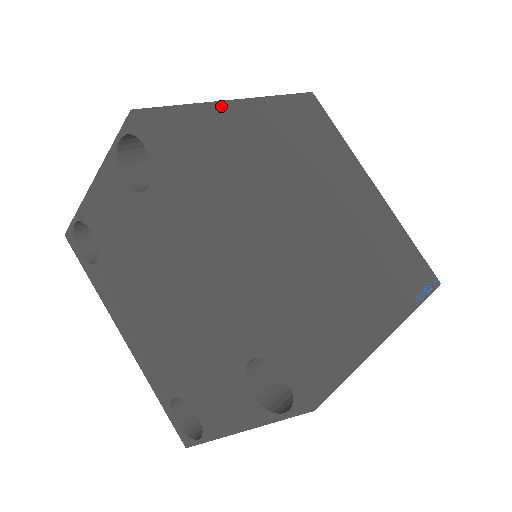
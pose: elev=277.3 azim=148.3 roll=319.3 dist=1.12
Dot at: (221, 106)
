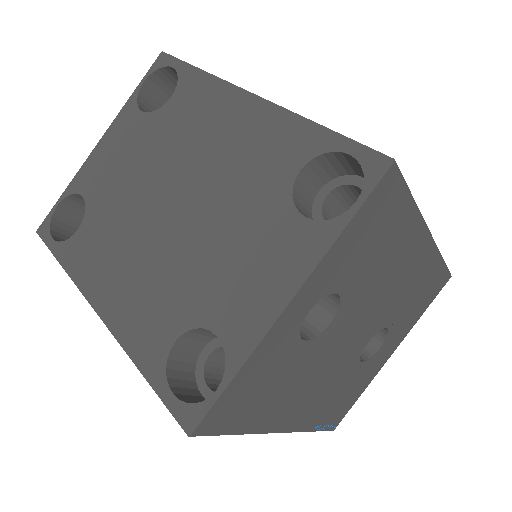
Dot at: occluded
